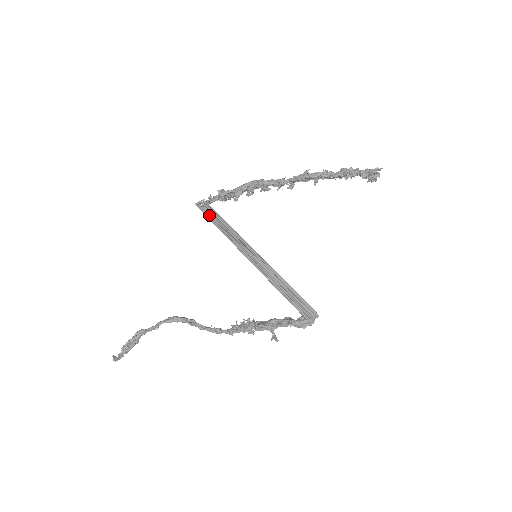
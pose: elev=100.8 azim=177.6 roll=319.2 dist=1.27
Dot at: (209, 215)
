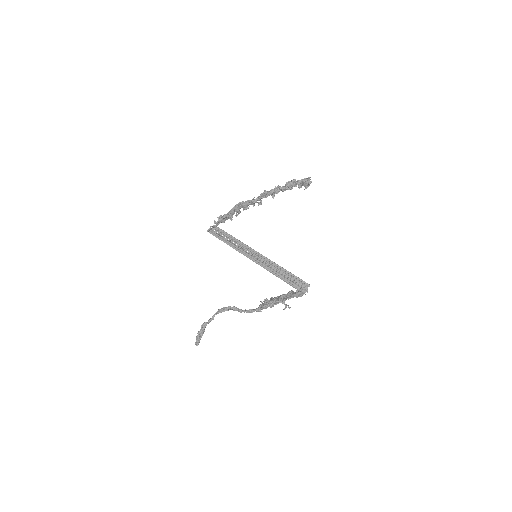
Dot at: (219, 235)
